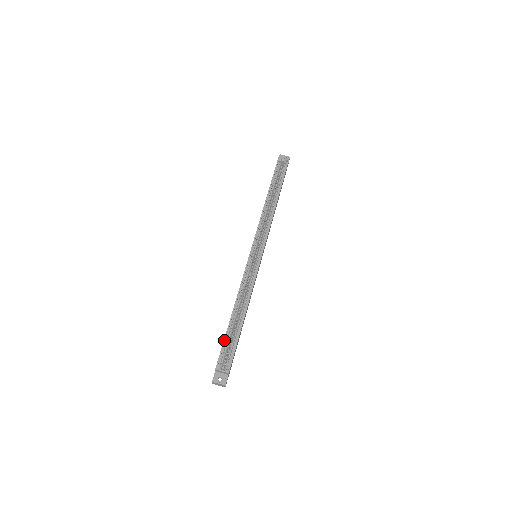
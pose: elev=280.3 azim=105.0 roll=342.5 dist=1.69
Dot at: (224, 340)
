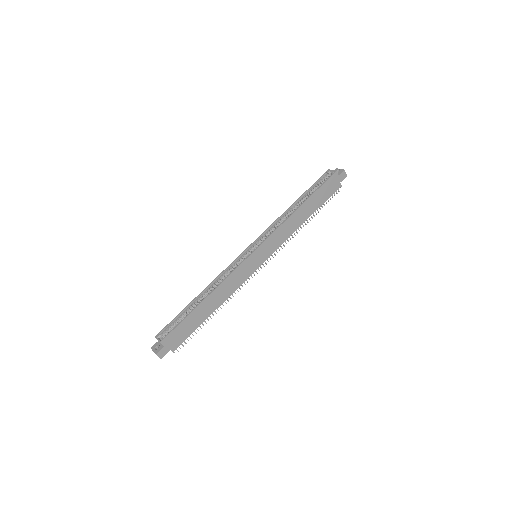
Dot at: (176, 316)
